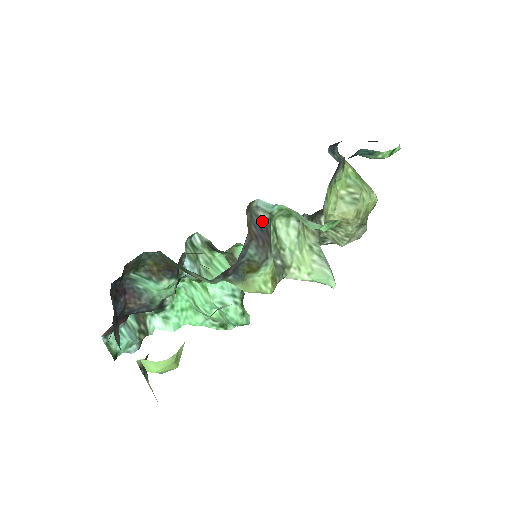
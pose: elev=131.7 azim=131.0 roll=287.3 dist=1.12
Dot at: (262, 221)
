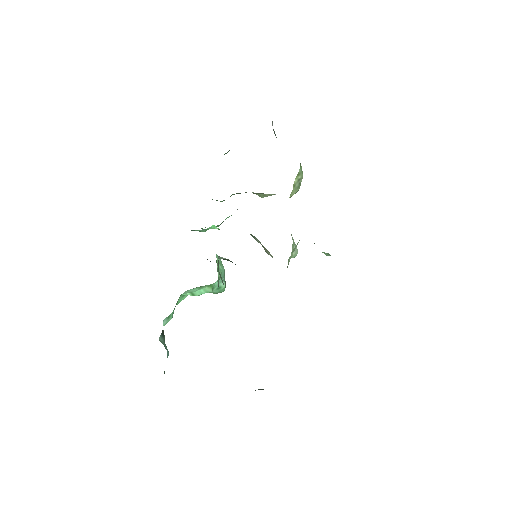
Dot at: occluded
